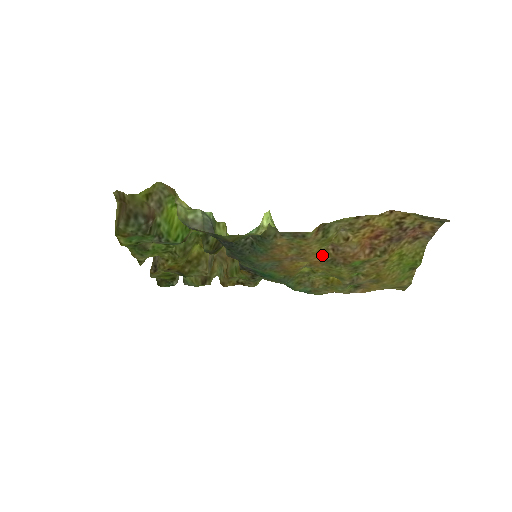
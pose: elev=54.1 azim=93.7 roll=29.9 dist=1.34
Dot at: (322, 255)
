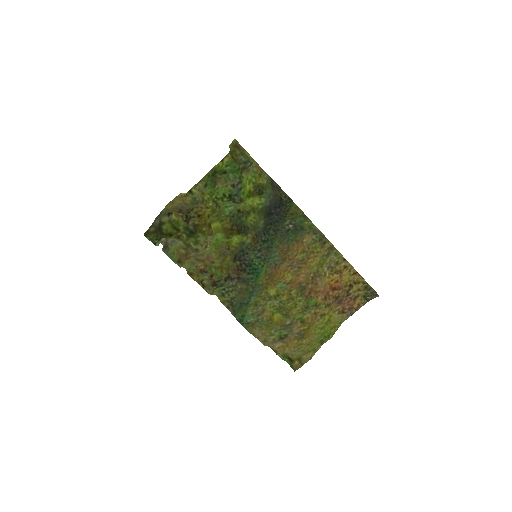
Dot at: (307, 276)
